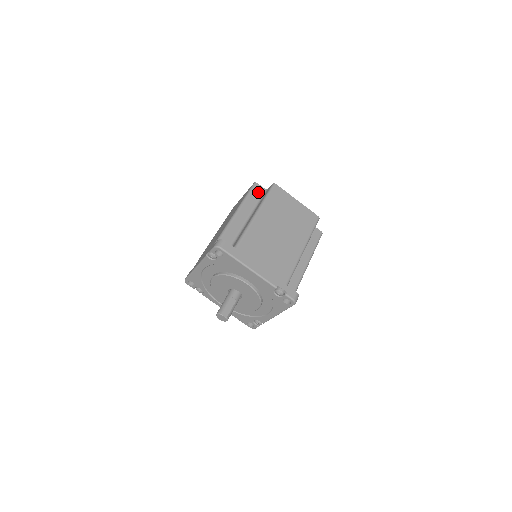
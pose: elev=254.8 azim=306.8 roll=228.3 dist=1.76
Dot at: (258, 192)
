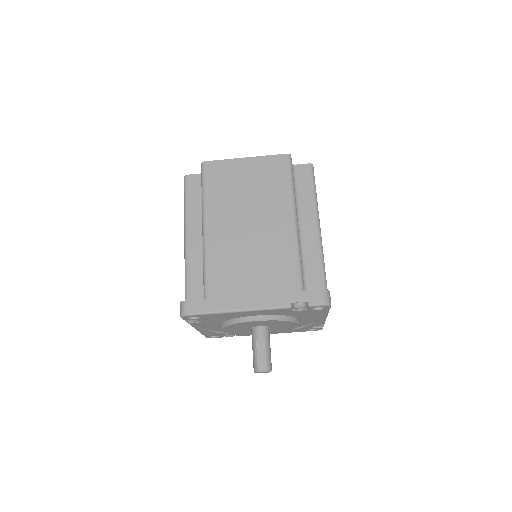
Dot at: (195, 186)
